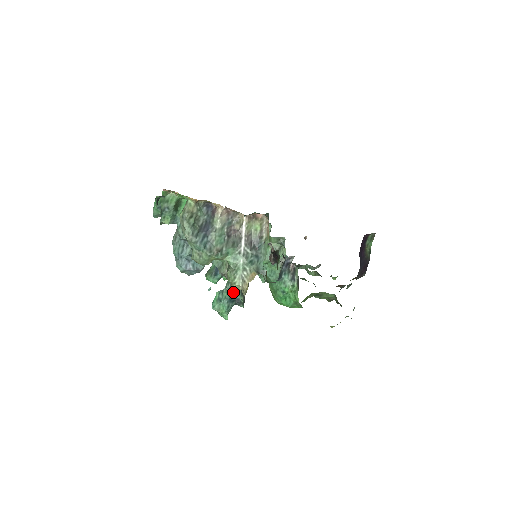
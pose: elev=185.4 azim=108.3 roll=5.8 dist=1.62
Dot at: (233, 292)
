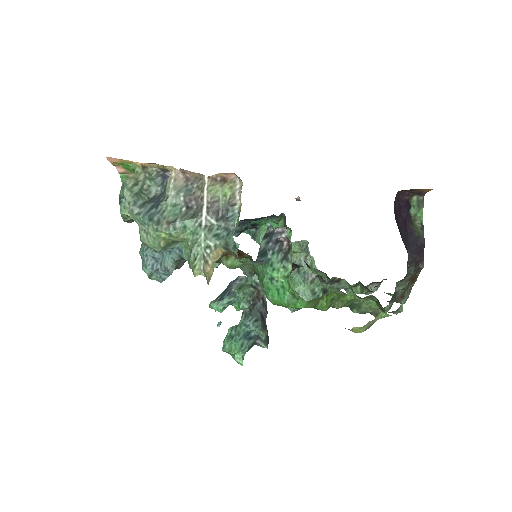
Dot at: (248, 325)
